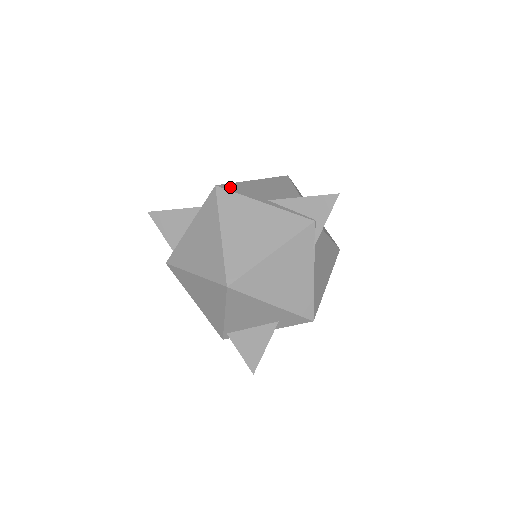
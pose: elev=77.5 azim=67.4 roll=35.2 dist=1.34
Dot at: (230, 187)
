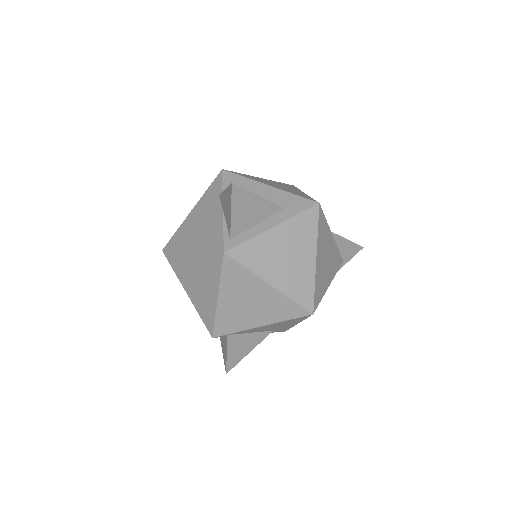
Dot at: occluded
